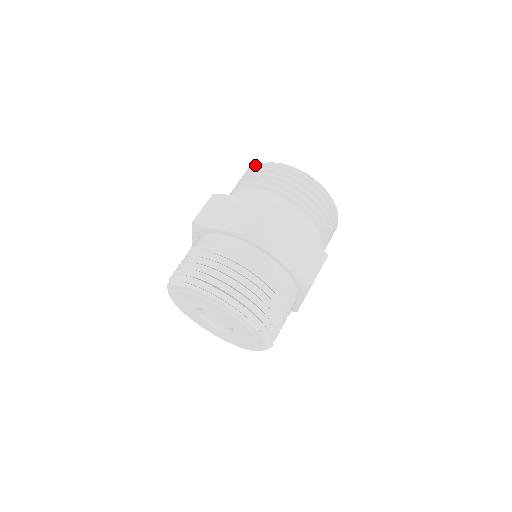
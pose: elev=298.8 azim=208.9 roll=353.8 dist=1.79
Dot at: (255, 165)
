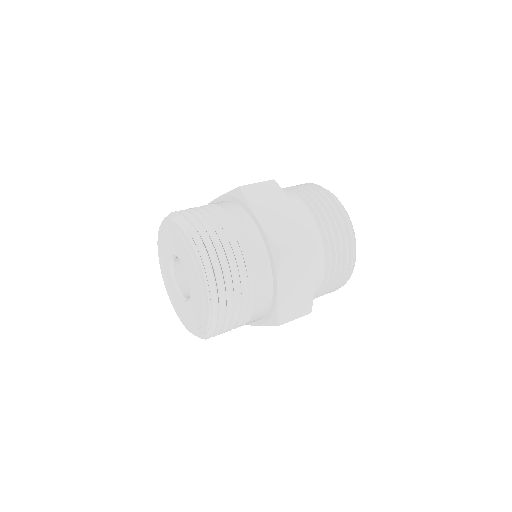
Dot at: occluded
